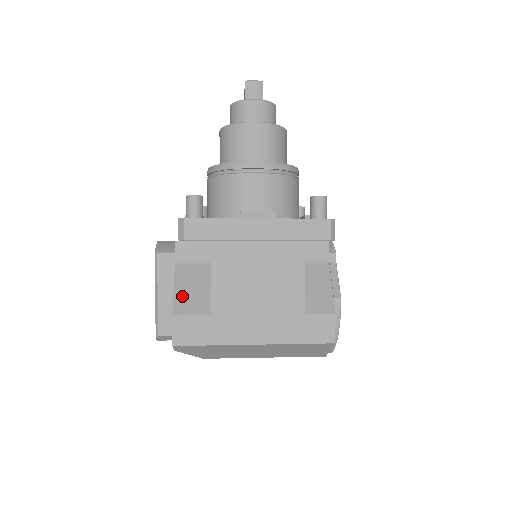
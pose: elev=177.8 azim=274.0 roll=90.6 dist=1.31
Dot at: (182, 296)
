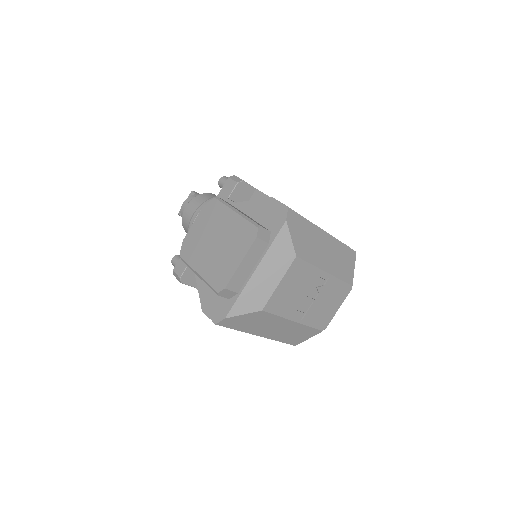
Dot at: occluded
